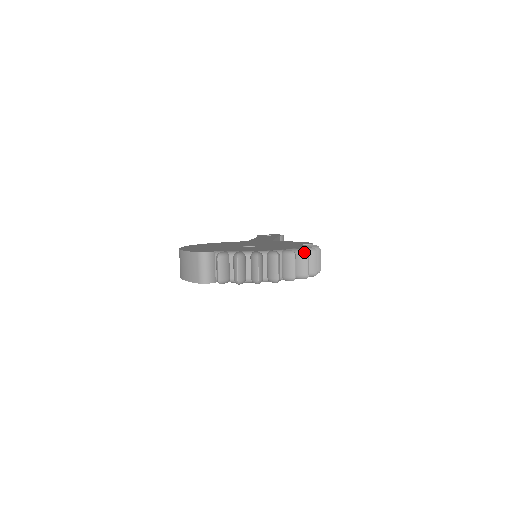
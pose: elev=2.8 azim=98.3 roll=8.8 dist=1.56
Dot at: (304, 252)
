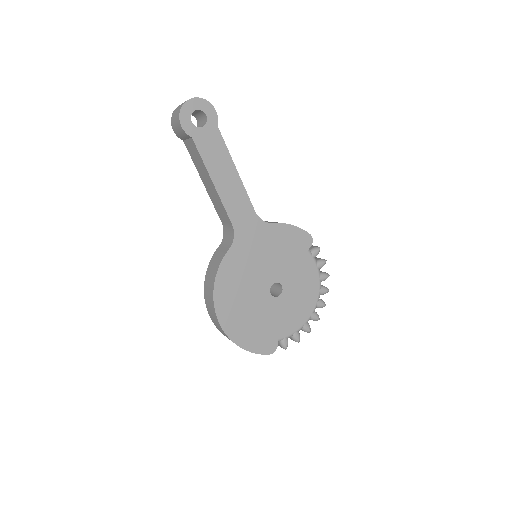
Dot at: occluded
